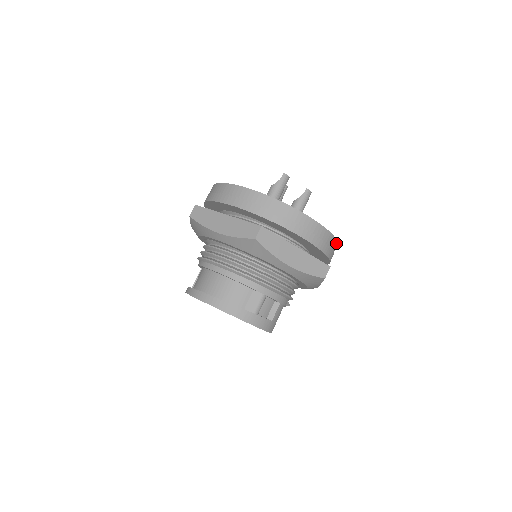
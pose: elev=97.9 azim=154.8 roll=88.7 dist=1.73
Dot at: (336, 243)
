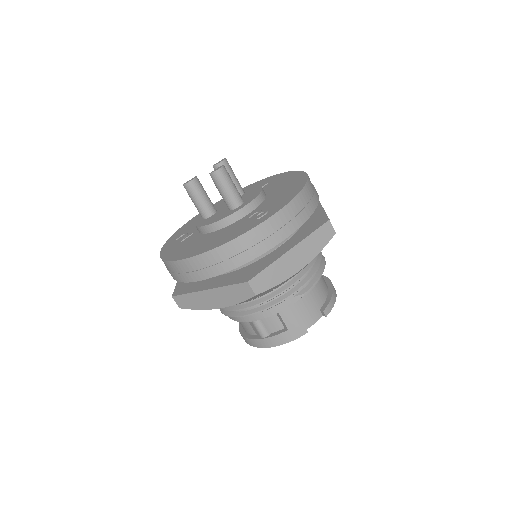
Dot at: (251, 232)
